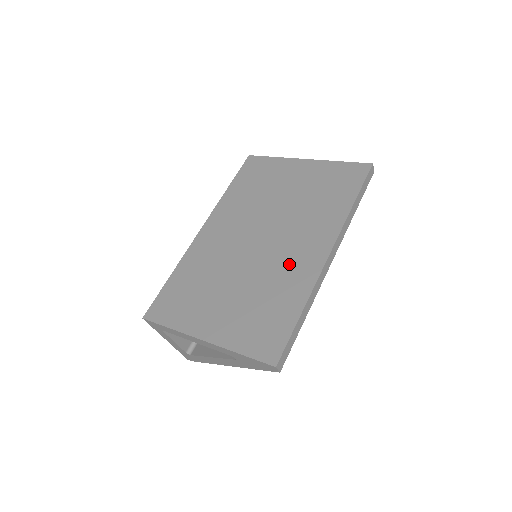
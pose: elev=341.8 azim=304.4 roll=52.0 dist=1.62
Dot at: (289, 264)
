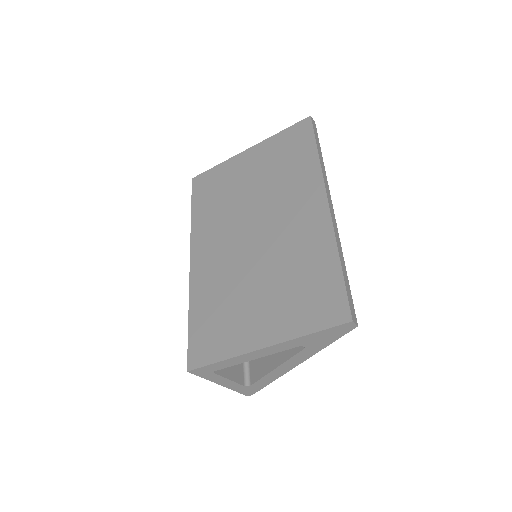
Dot at: (297, 234)
